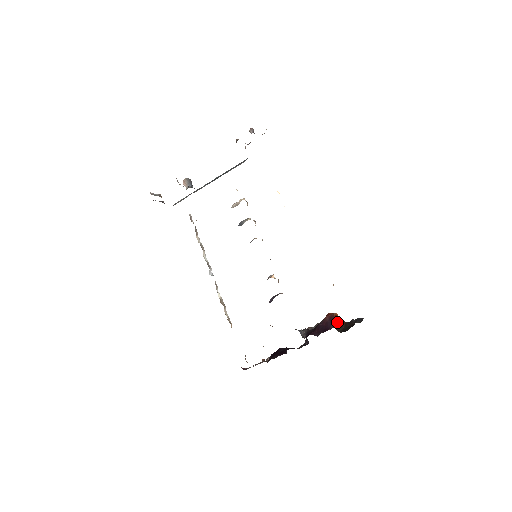
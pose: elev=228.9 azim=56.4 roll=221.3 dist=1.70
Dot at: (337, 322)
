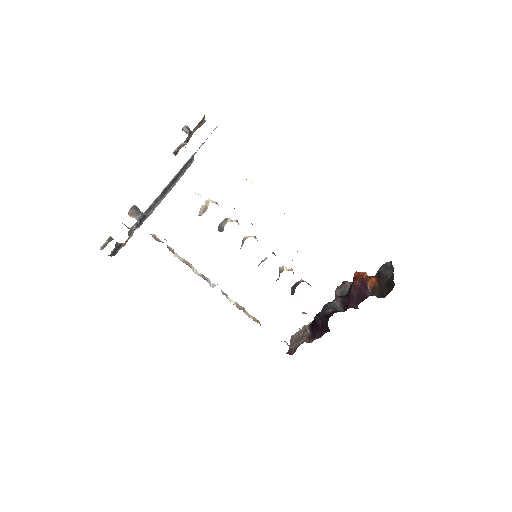
Dot at: (371, 285)
